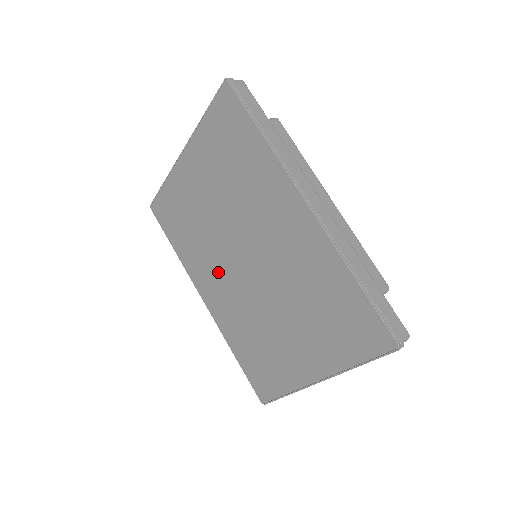
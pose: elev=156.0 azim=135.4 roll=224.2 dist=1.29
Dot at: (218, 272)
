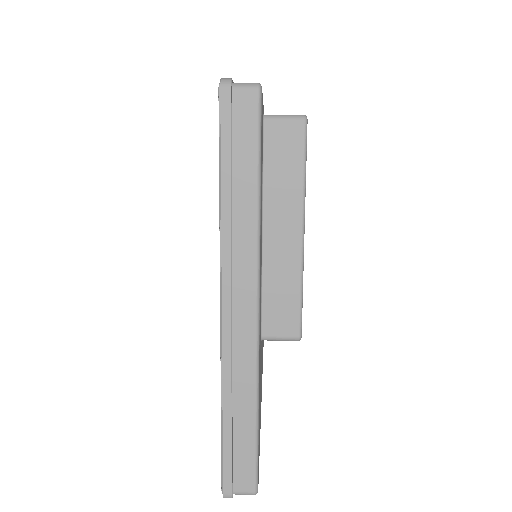
Dot at: occluded
